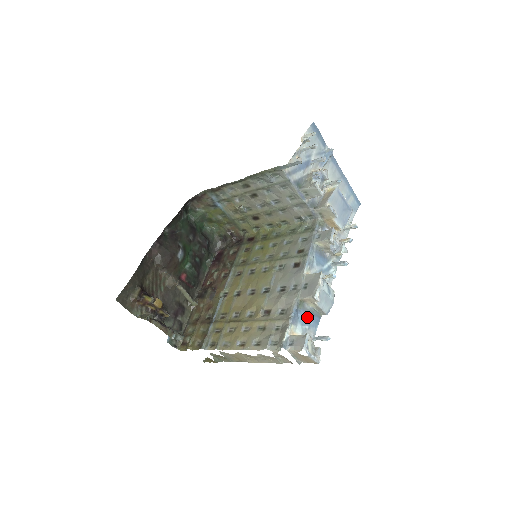
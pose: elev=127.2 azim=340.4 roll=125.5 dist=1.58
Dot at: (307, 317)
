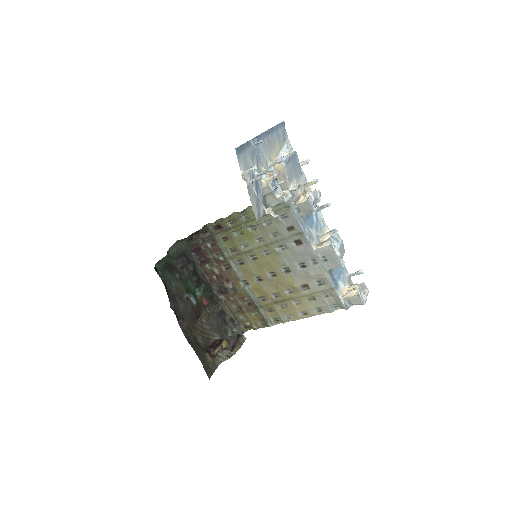
Dot at: (338, 271)
